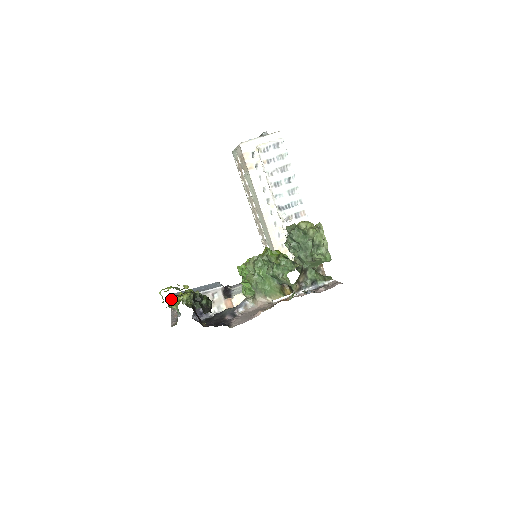
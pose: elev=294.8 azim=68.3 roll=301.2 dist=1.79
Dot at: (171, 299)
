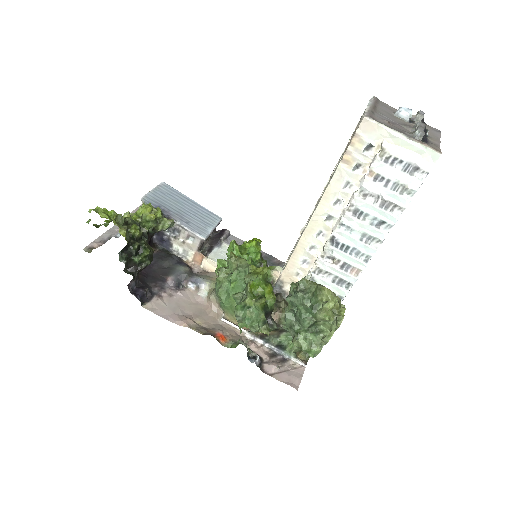
Dot at: occluded
